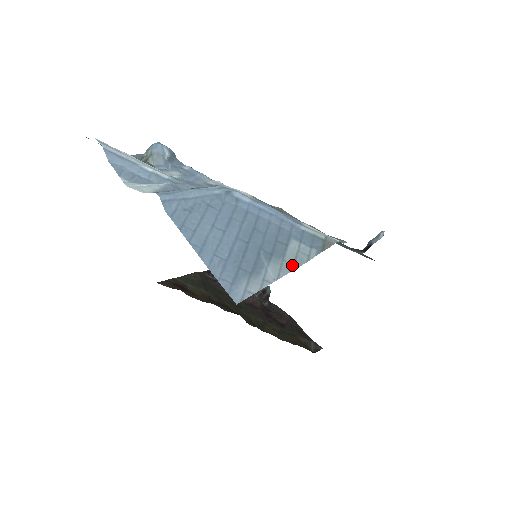
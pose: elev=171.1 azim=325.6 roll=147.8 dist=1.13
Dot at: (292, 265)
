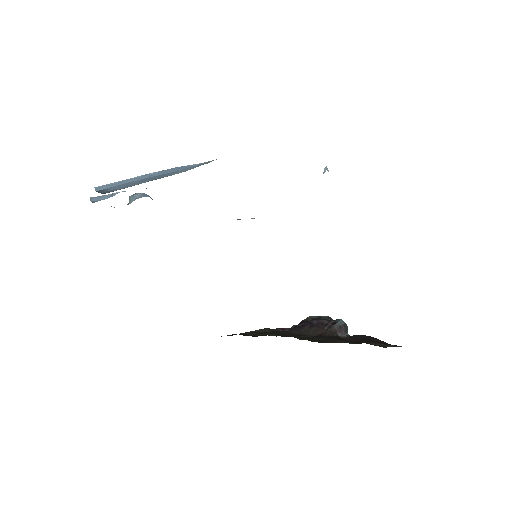
Dot at: occluded
